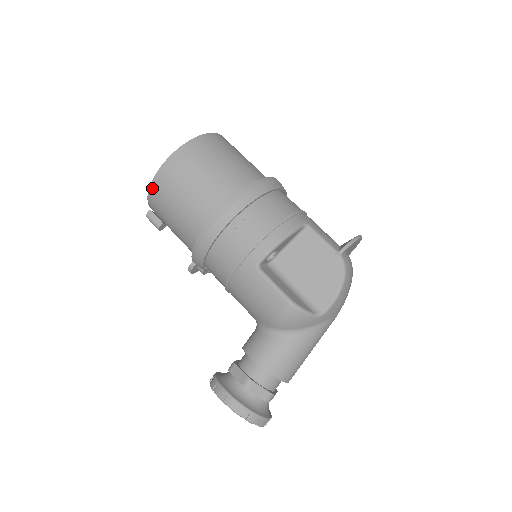
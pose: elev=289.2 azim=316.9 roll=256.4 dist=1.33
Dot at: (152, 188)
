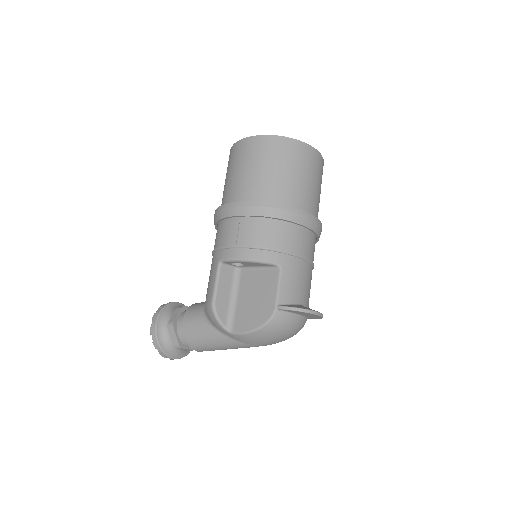
Dot at: (230, 151)
